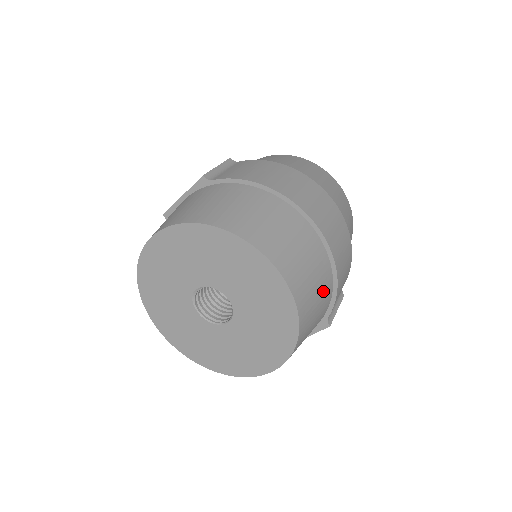
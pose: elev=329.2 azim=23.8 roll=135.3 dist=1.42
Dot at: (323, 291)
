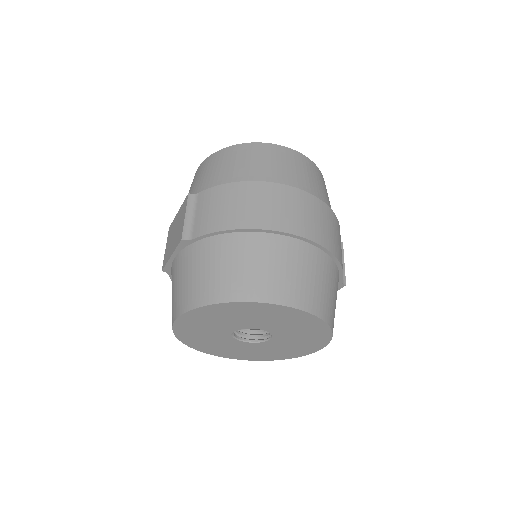
Dot at: (332, 280)
